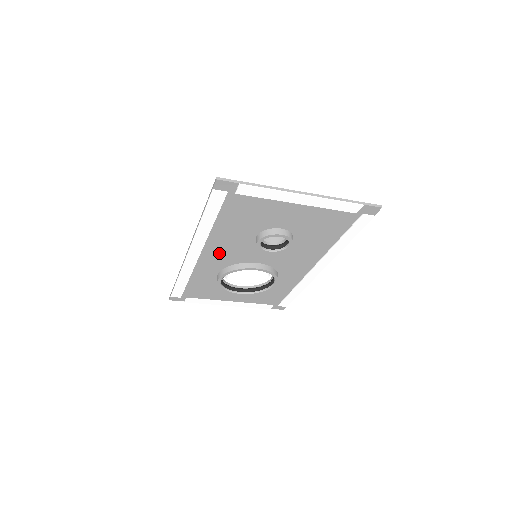
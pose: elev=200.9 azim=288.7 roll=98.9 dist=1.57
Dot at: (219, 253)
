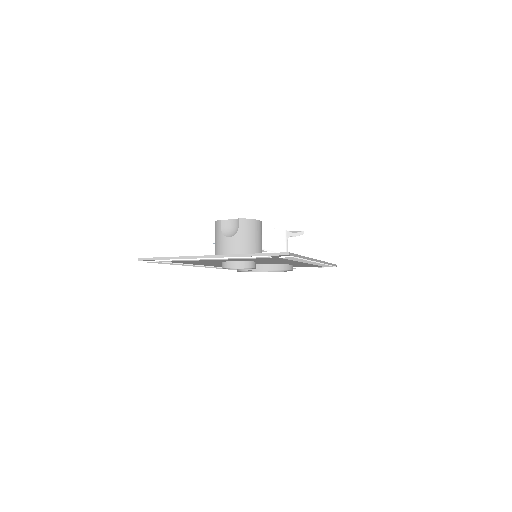
Dot at: occluded
